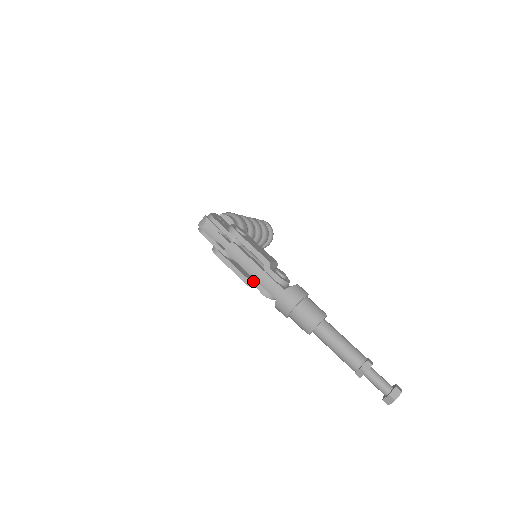
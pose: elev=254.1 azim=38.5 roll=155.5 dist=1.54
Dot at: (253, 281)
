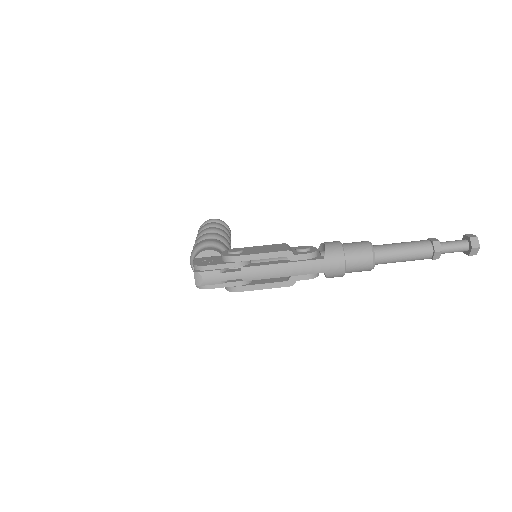
Dot at: (291, 279)
